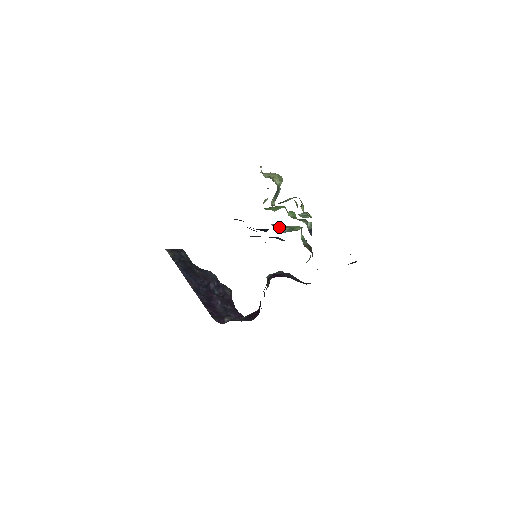
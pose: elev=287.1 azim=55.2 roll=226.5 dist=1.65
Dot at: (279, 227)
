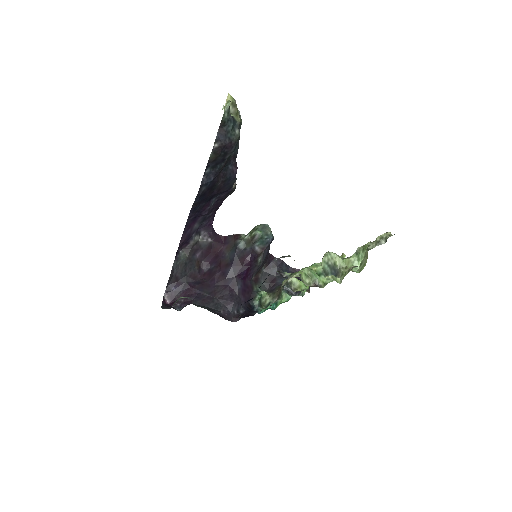
Dot at: occluded
